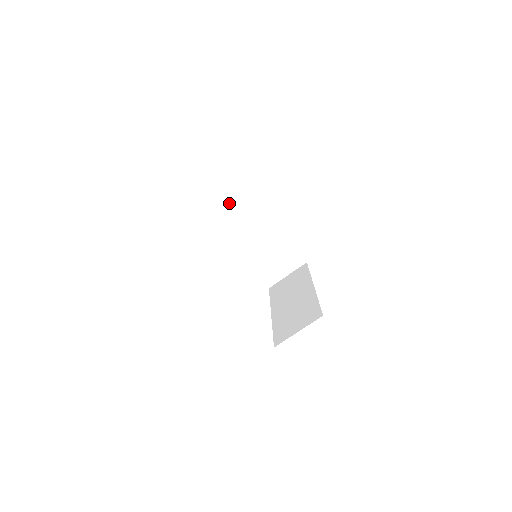
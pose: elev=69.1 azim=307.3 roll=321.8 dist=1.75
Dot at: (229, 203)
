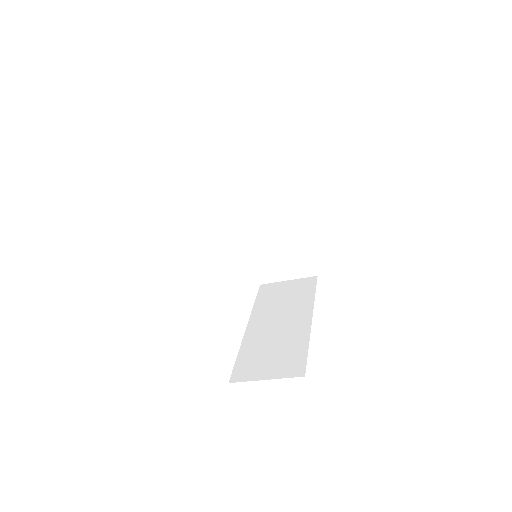
Dot at: occluded
